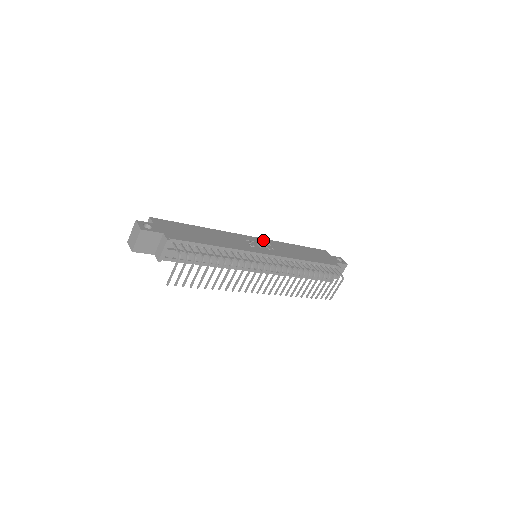
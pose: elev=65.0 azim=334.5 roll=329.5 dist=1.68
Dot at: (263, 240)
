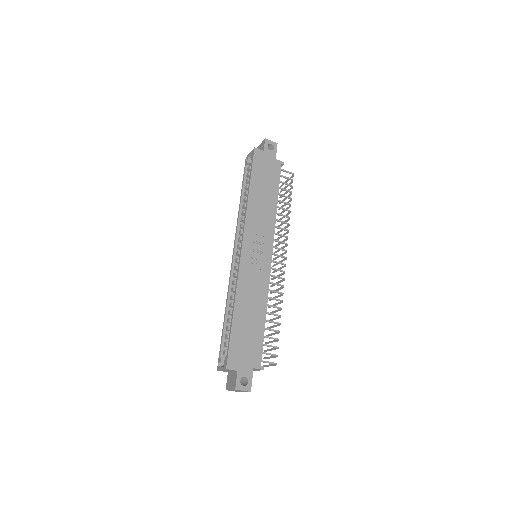
Dot at: (247, 236)
